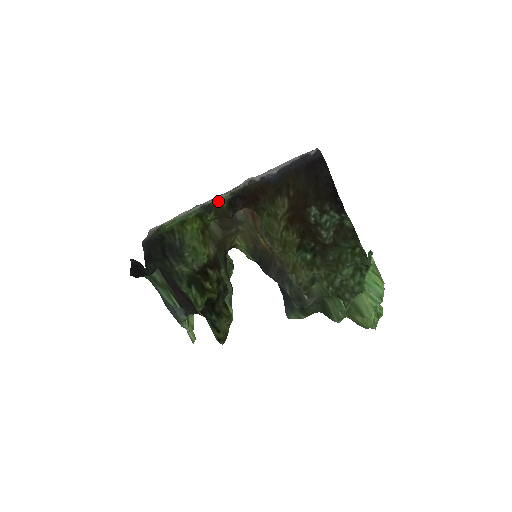
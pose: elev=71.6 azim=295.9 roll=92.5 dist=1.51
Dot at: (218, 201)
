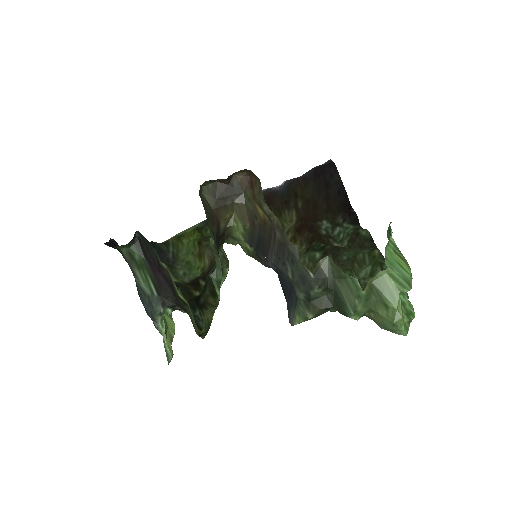
Dot at: occluded
